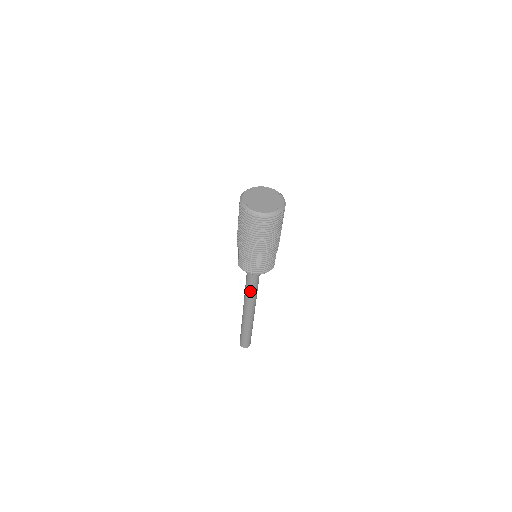
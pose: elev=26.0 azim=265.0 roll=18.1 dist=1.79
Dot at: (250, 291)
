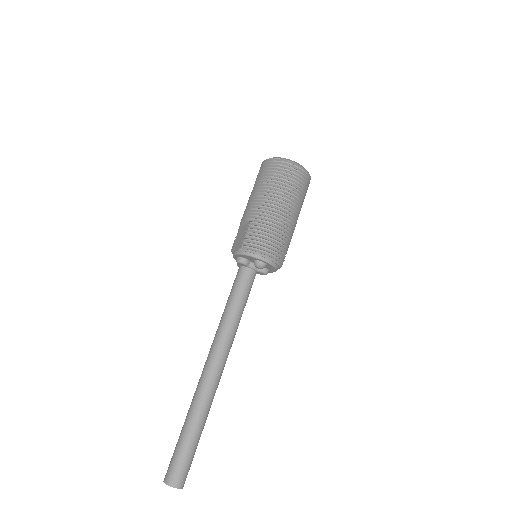
Dot at: (230, 324)
